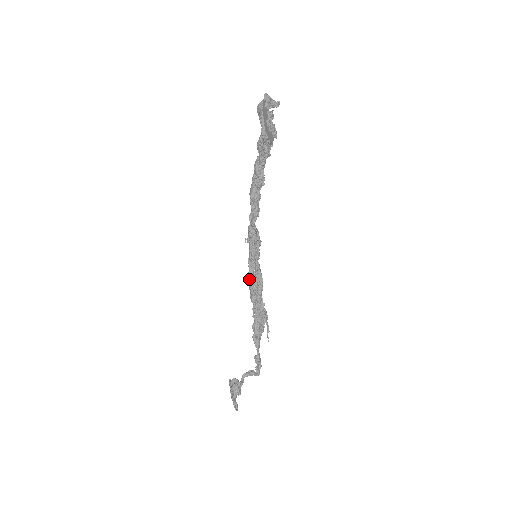
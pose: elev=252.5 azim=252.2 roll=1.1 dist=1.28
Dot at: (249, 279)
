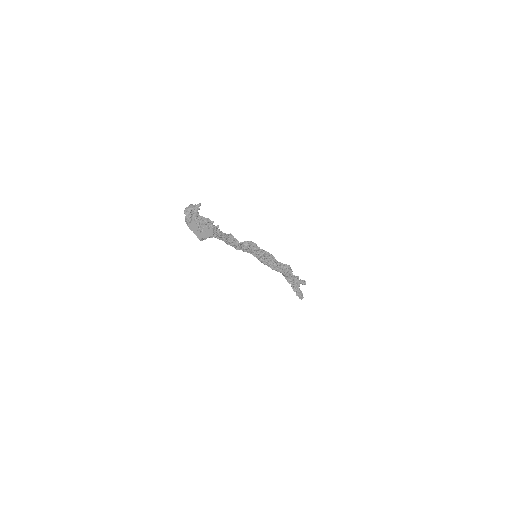
Dot at: (261, 262)
